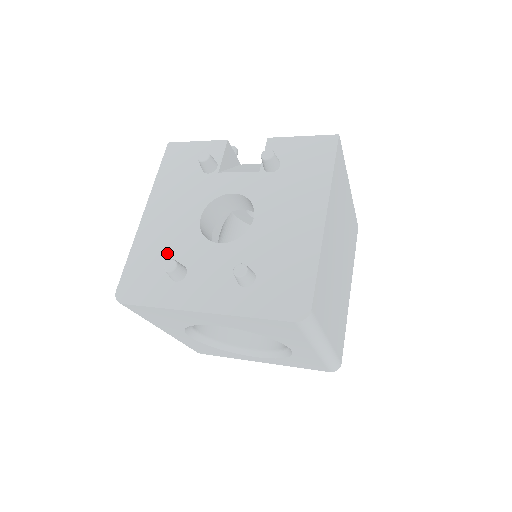
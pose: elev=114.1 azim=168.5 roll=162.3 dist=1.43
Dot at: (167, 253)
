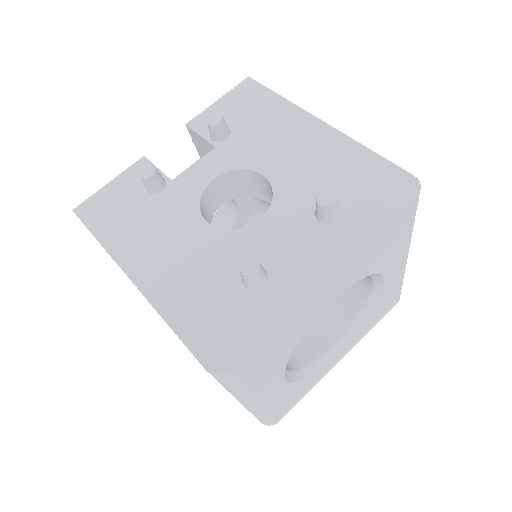
Dot at: (215, 278)
